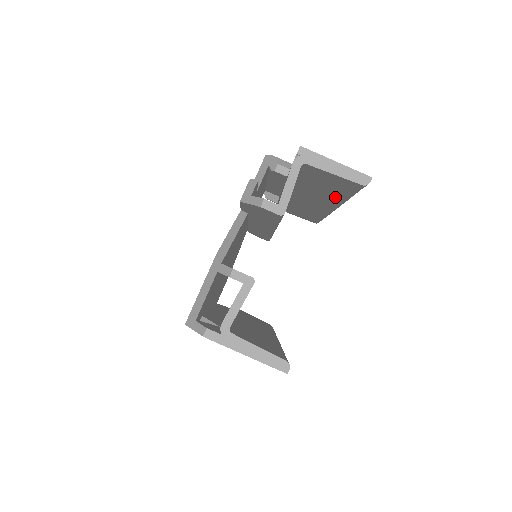
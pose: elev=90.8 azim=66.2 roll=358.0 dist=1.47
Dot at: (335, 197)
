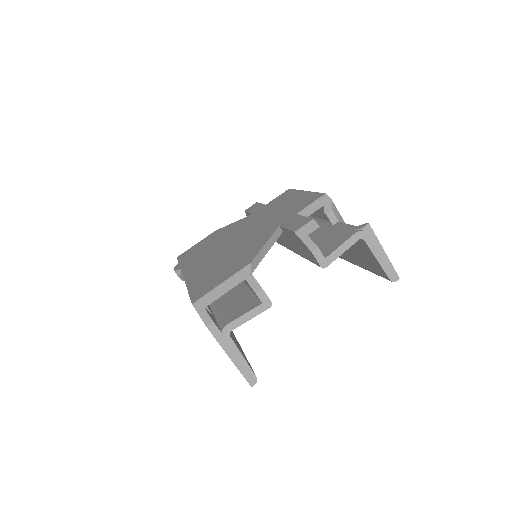
Dot at: (352, 258)
